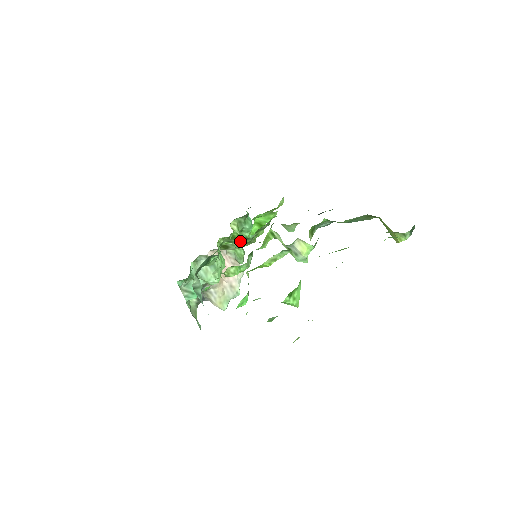
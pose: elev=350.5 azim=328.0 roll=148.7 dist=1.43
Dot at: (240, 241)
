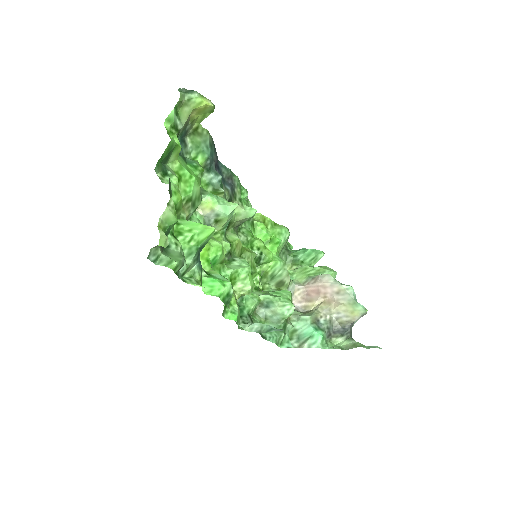
Dot at: (271, 267)
